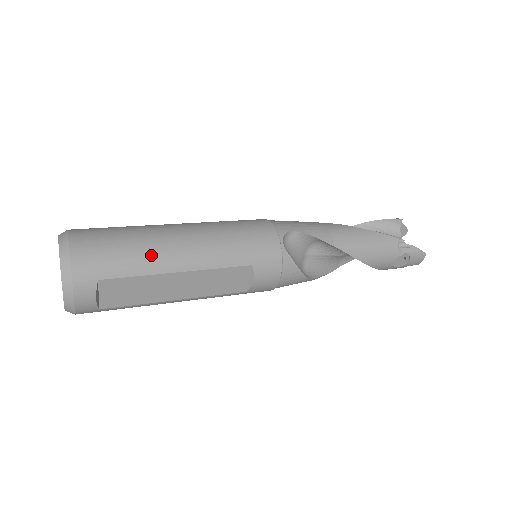
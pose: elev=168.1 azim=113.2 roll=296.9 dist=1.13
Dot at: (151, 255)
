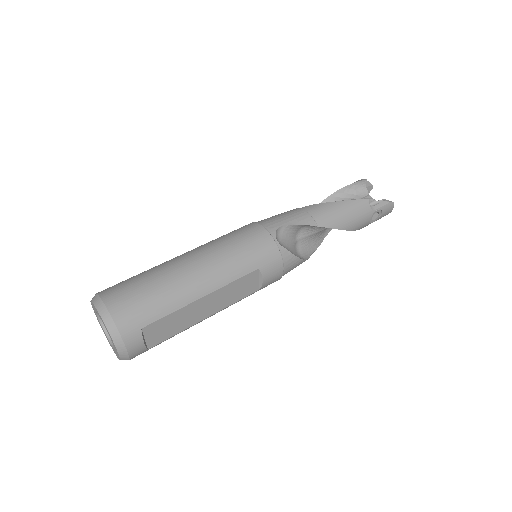
Dot at: (176, 292)
